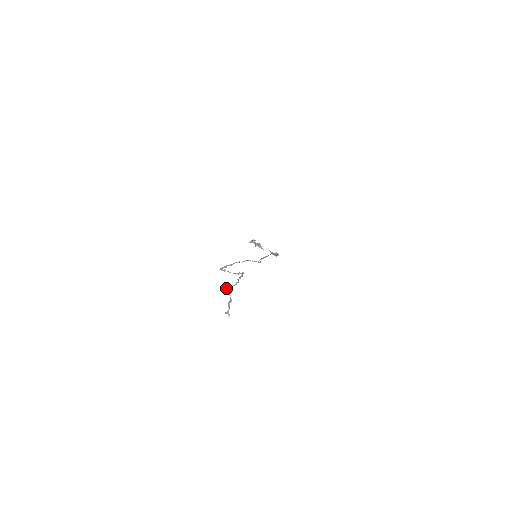
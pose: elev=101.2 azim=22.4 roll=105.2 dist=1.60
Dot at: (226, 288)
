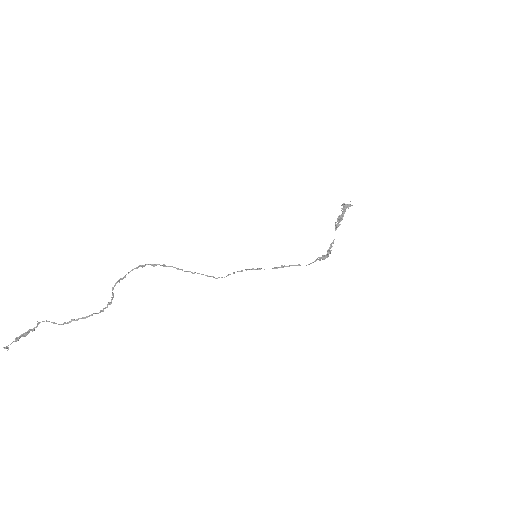
Dot at: (37, 325)
